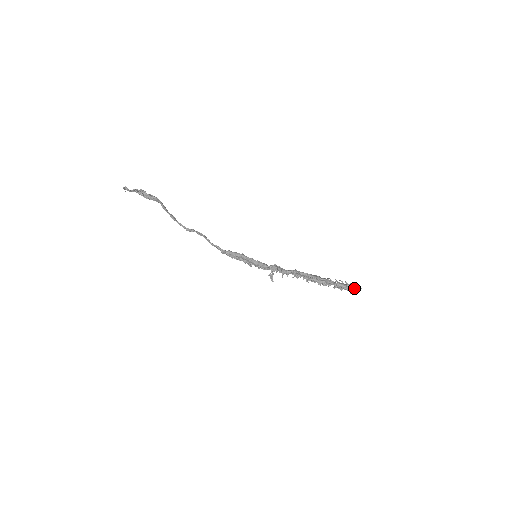
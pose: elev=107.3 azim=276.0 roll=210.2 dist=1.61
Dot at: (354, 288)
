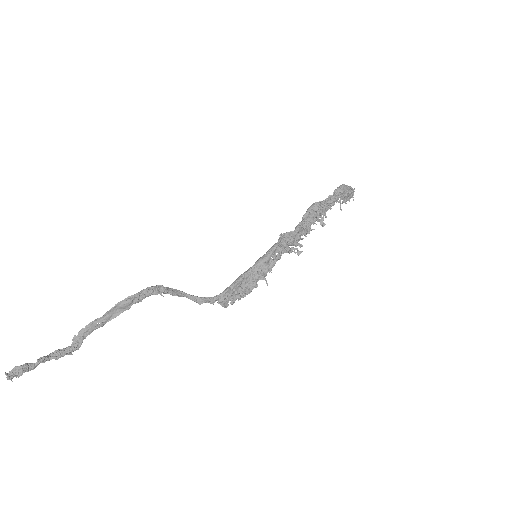
Dot at: occluded
